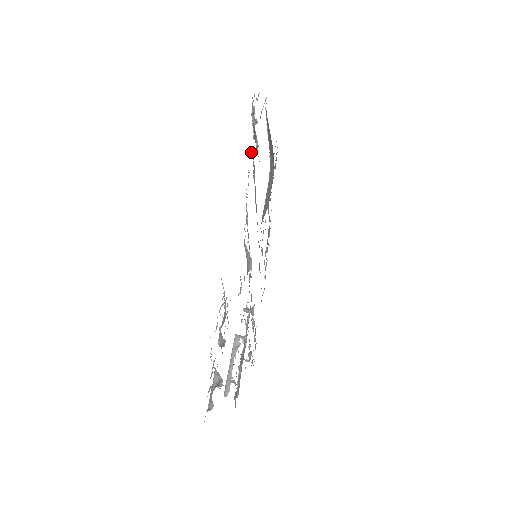
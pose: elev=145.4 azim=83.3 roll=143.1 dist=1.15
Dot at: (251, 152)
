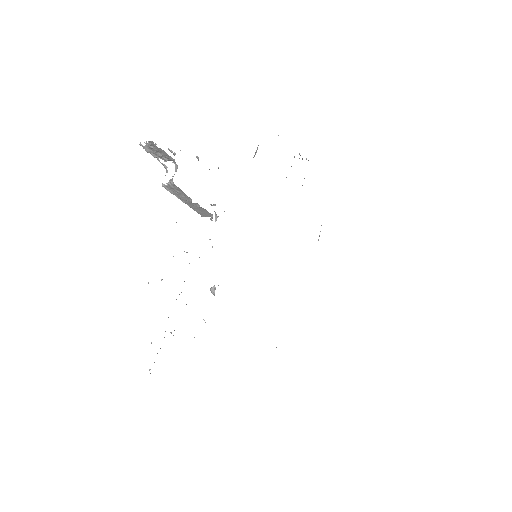
Dot at: (294, 156)
